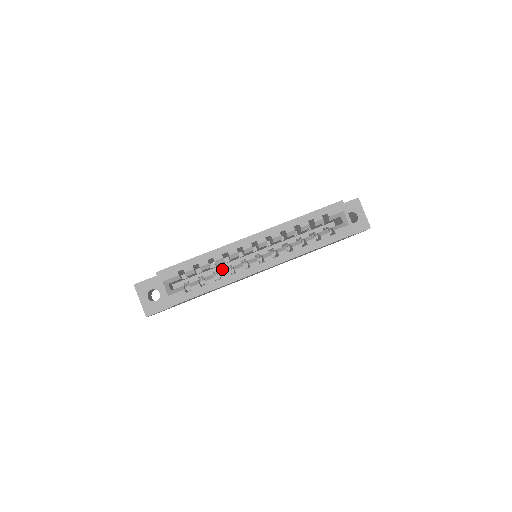
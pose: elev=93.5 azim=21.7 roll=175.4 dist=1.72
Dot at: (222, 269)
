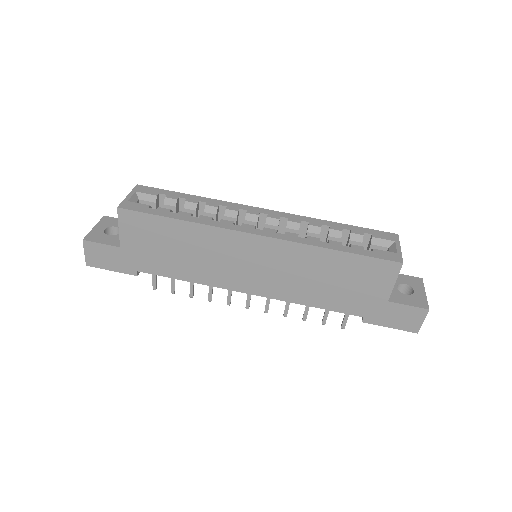
Dot at: occluded
